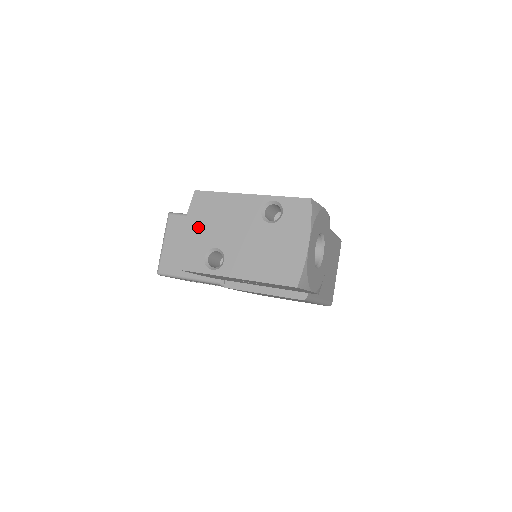
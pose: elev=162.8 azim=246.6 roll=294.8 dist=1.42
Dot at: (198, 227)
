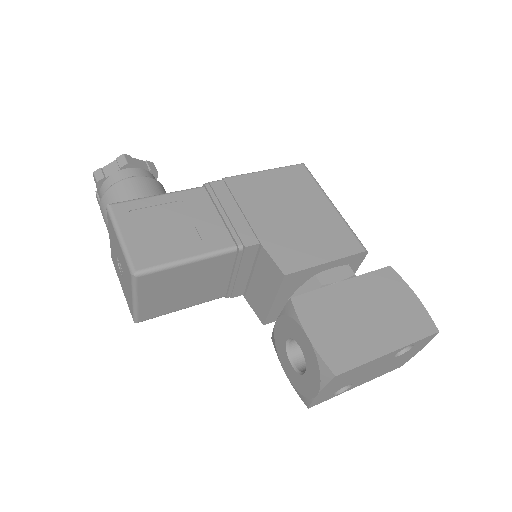
Dot at: (333, 388)
